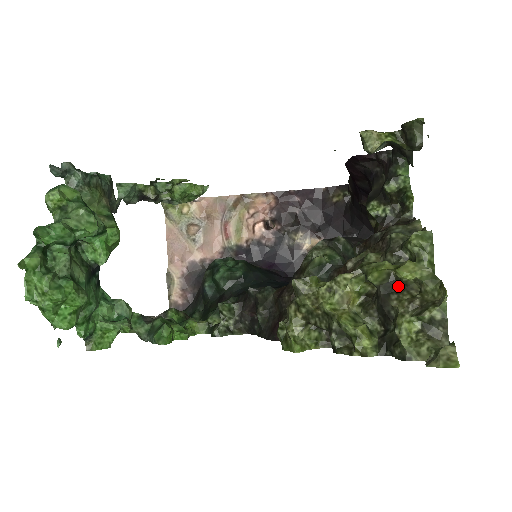
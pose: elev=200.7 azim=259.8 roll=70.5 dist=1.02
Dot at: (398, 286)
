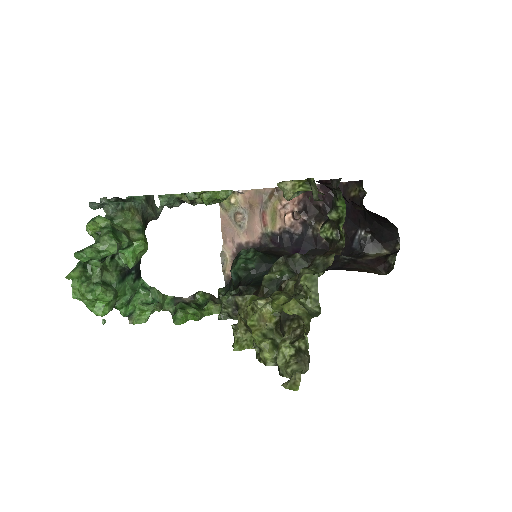
Dot at: (293, 315)
